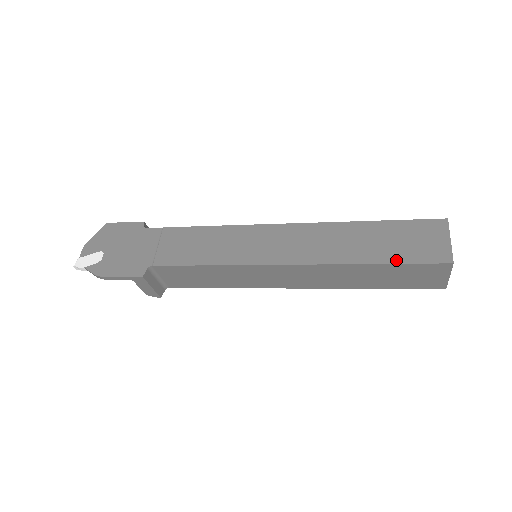
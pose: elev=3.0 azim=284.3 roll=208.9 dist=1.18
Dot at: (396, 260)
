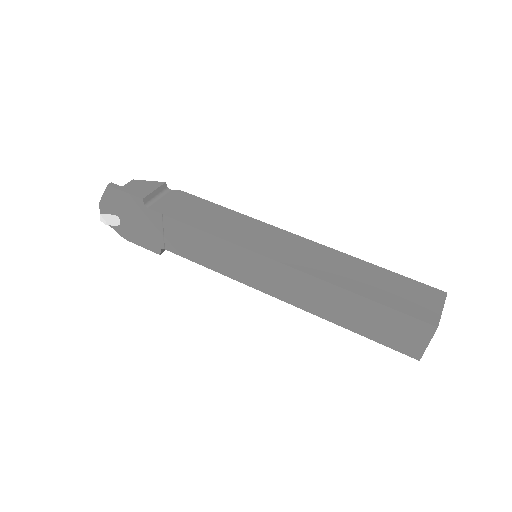
Dot at: (371, 337)
